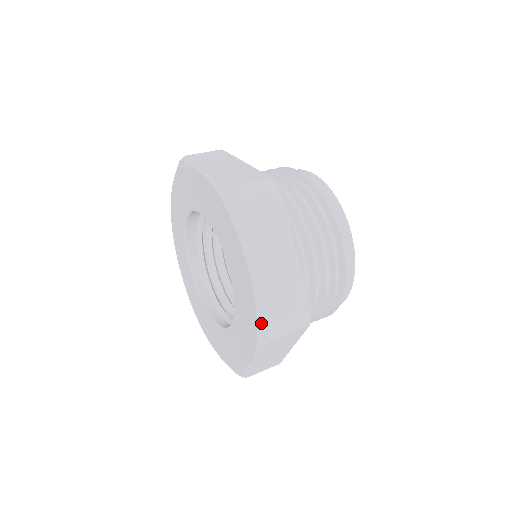
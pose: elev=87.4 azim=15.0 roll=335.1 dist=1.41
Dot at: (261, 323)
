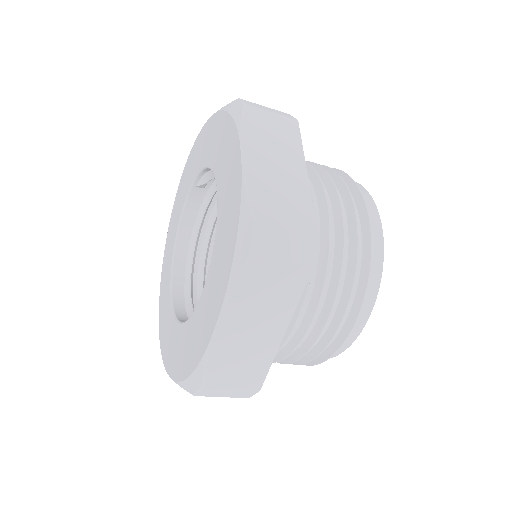
Dot at: (243, 229)
